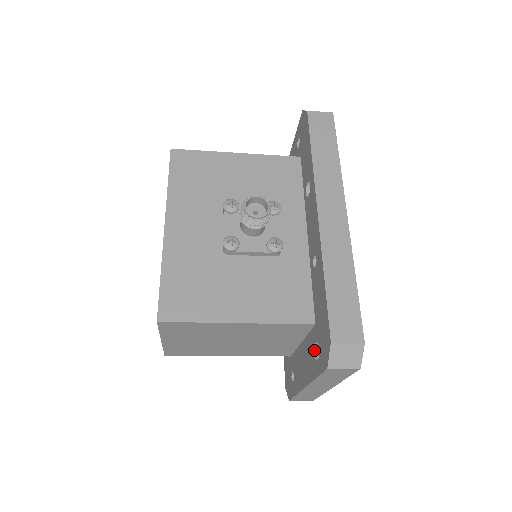
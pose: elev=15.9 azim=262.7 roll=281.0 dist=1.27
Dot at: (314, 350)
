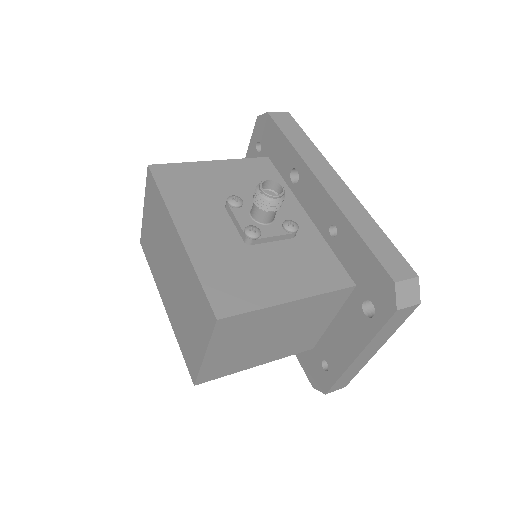
Dot at: (363, 310)
